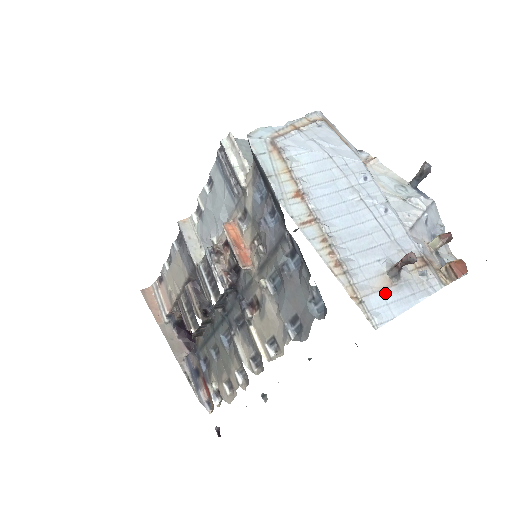
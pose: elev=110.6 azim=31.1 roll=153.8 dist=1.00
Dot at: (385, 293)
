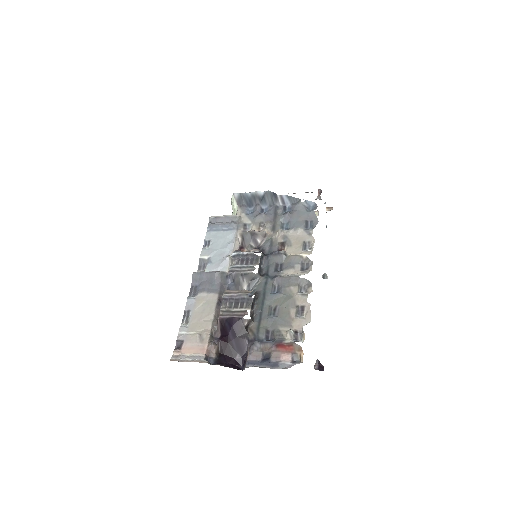
Dot at: occluded
